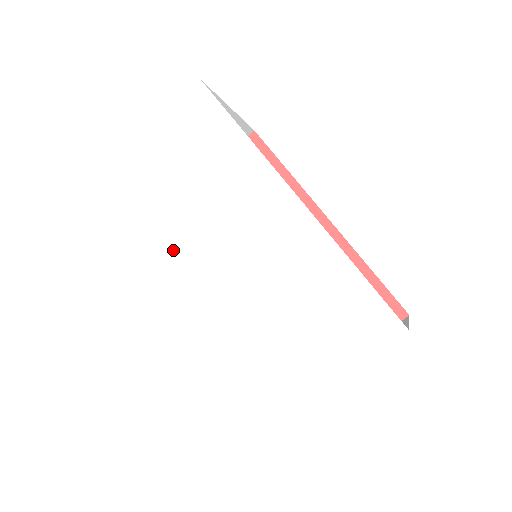
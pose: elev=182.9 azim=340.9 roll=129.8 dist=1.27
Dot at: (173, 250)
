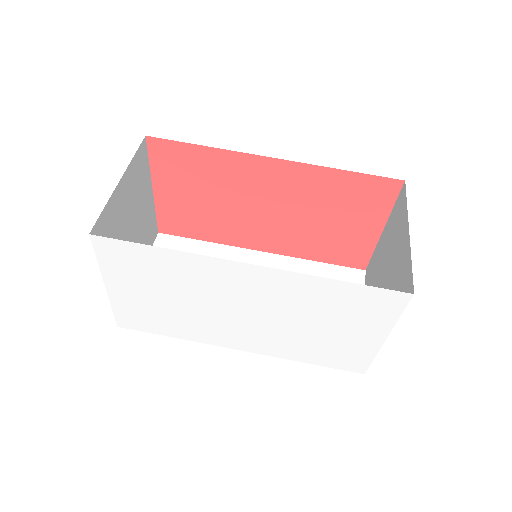
Dot at: (208, 327)
